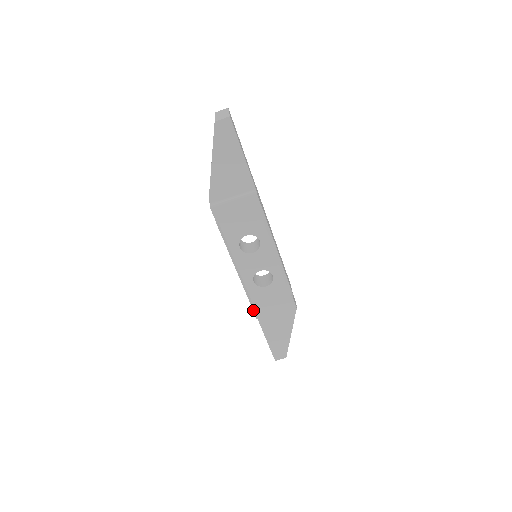
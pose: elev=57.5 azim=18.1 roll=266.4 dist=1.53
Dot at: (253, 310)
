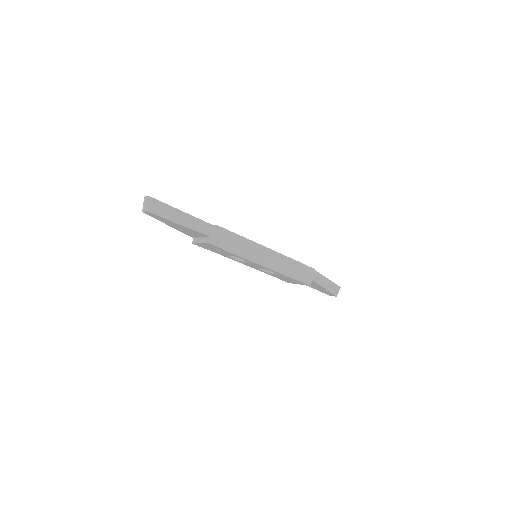
Dot at: (280, 279)
